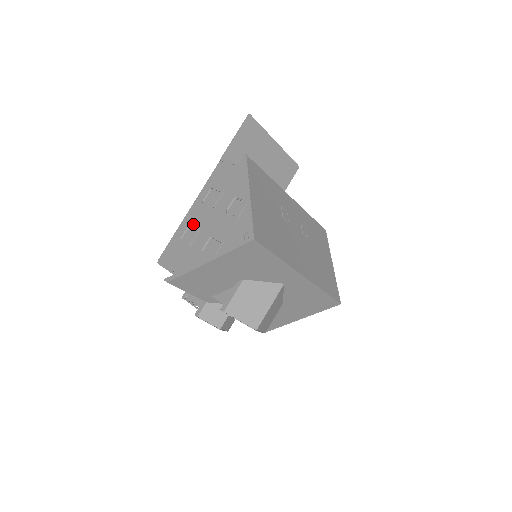
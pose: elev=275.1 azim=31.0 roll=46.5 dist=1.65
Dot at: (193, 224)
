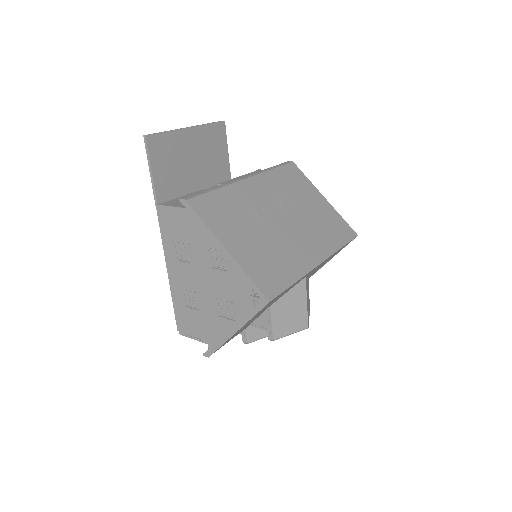
Dot at: (185, 288)
